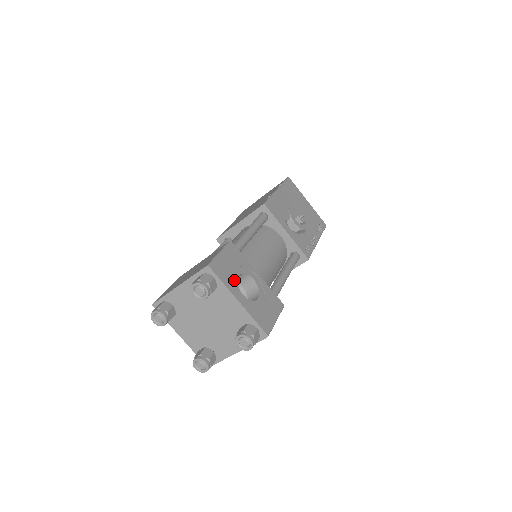
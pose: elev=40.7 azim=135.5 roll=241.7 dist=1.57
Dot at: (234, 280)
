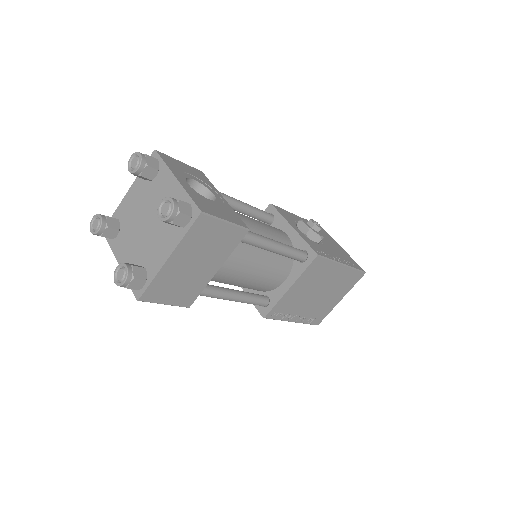
Dot at: (183, 174)
